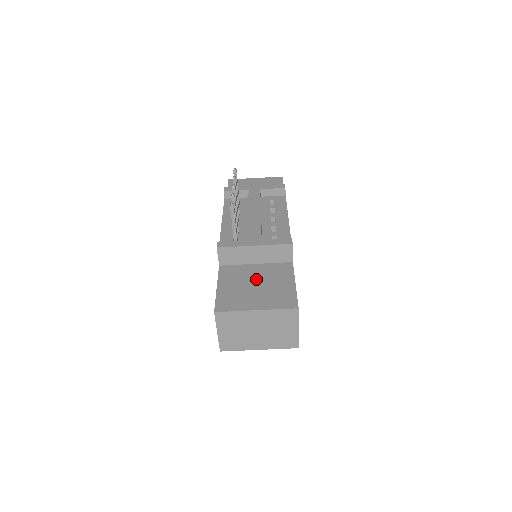
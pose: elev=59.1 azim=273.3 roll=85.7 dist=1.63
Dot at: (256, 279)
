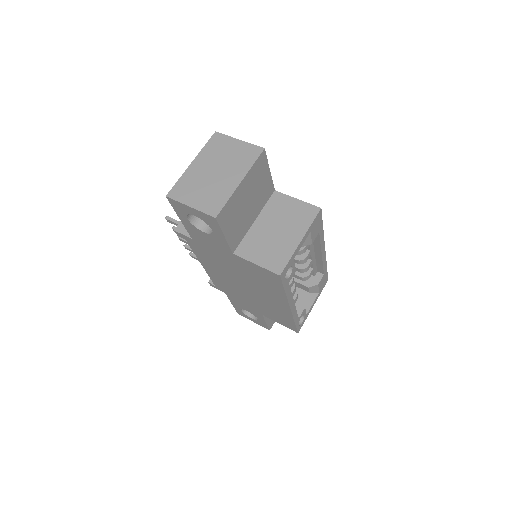
Dot at: occluded
